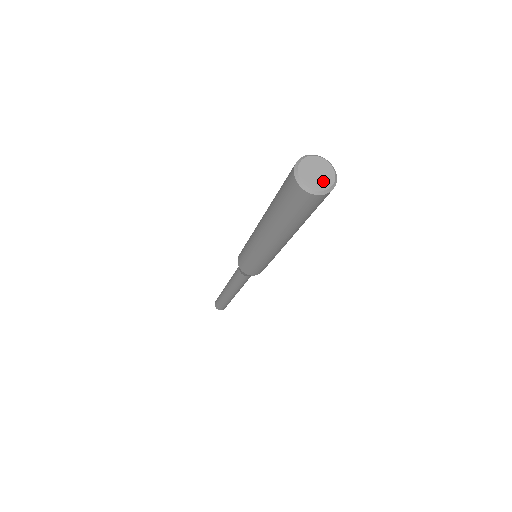
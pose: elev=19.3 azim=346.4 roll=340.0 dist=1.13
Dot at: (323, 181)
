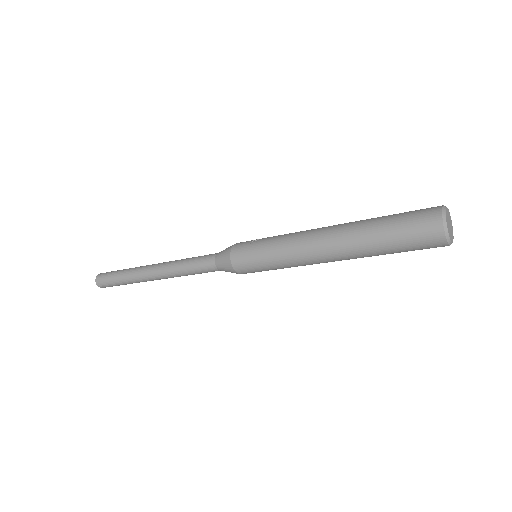
Dot at: (452, 231)
